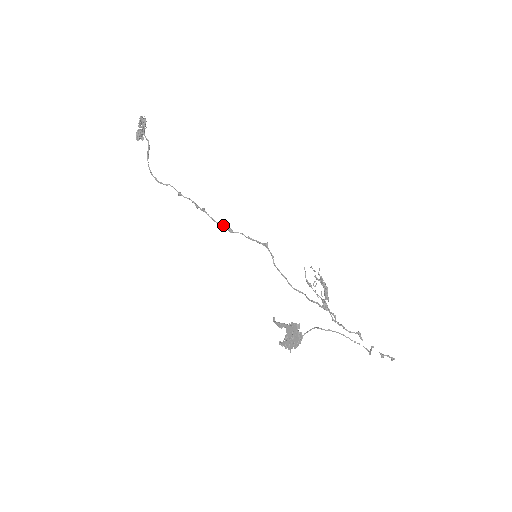
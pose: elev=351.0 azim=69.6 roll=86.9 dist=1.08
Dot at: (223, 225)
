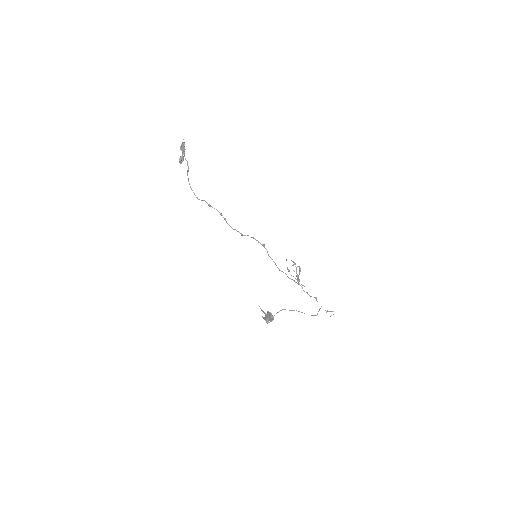
Dot at: (237, 231)
